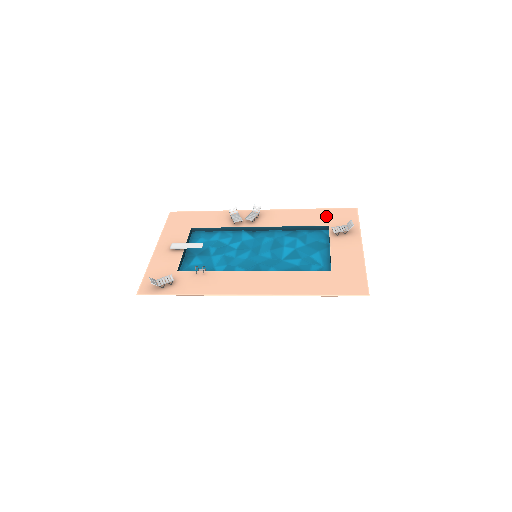
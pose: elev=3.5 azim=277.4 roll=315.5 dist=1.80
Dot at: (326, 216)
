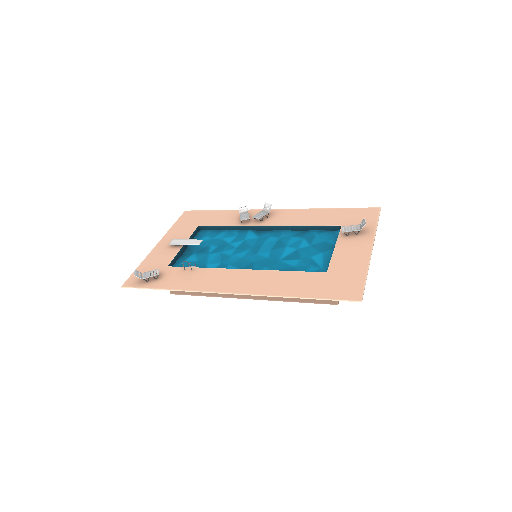
Dot at: (342, 216)
